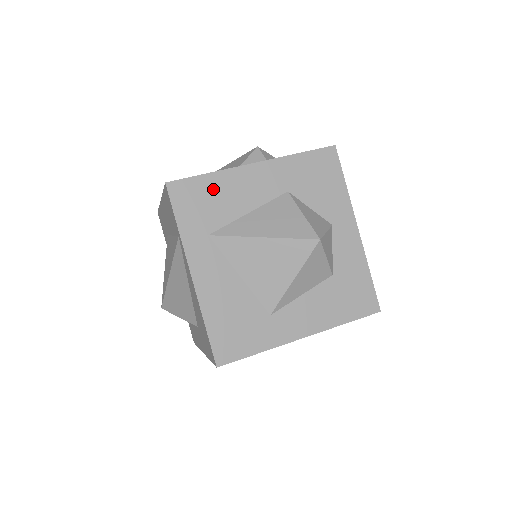
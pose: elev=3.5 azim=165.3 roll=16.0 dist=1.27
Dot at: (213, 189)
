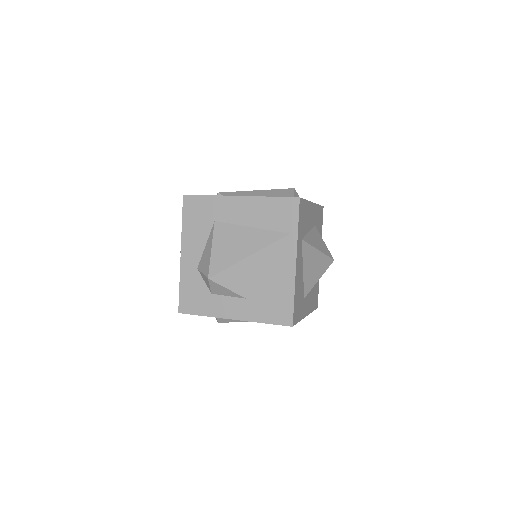
Dot at: (306, 211)
